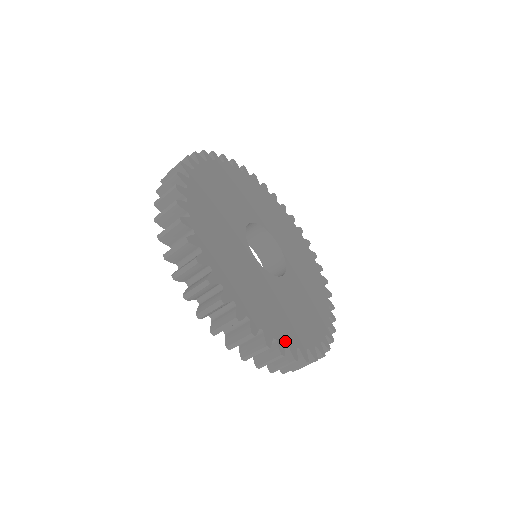
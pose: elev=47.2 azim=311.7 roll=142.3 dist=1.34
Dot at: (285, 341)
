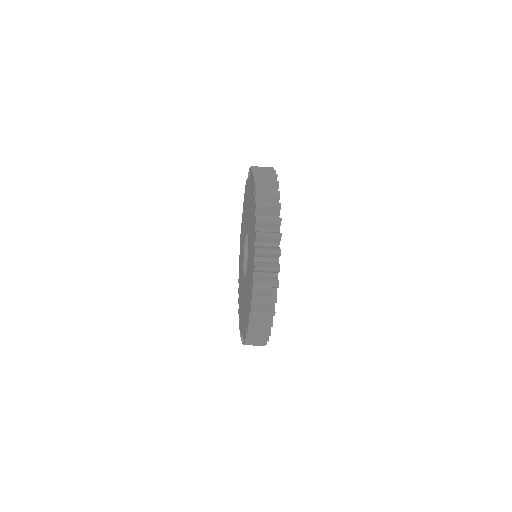
Dot at: occluded
